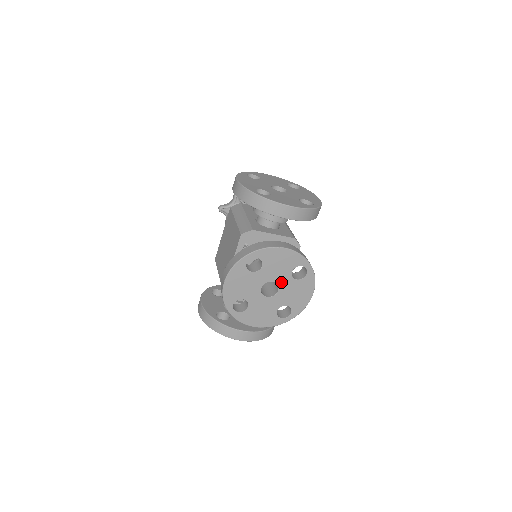
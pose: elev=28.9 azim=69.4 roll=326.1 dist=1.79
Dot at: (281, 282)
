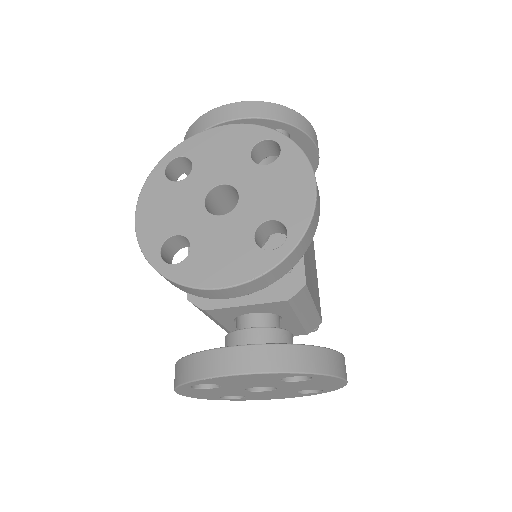
Dot at: (238, 180)
